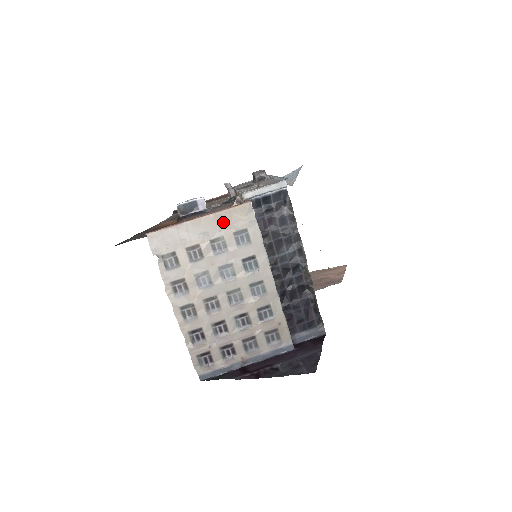
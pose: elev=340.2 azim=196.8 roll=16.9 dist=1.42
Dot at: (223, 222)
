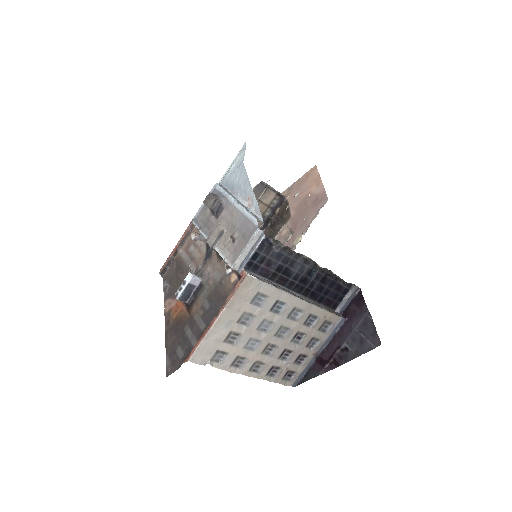
Dot at: (237, 305)
